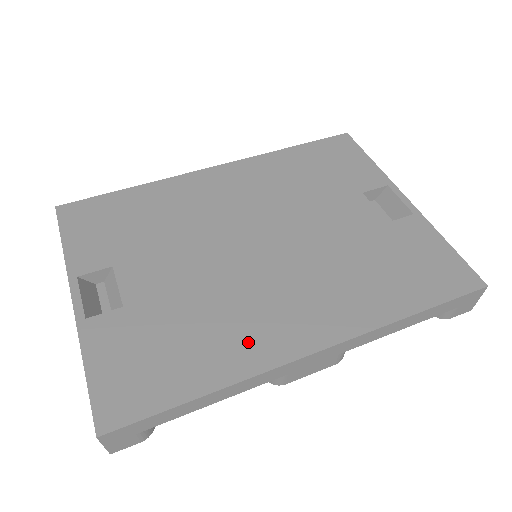
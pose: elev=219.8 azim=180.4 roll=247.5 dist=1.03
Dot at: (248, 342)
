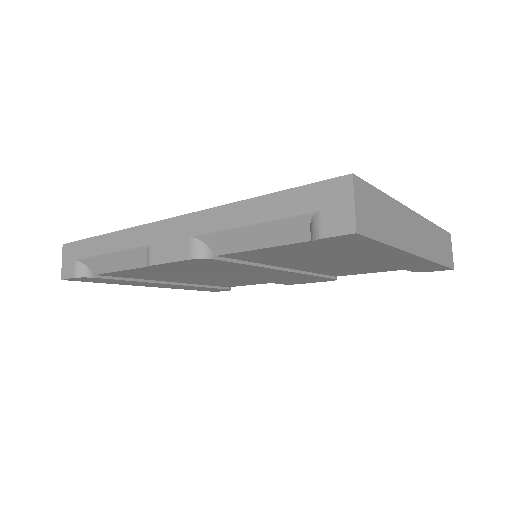
Dot at: occluded
